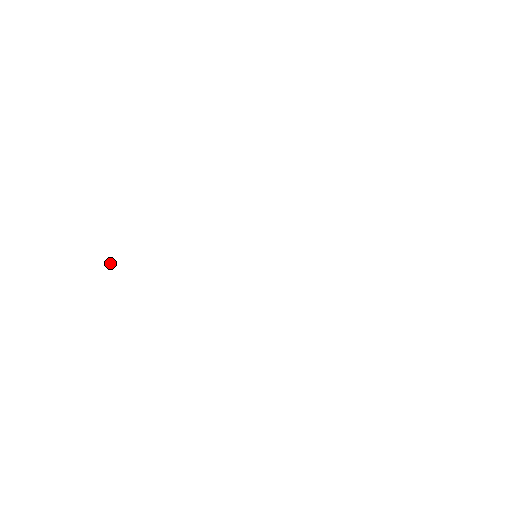
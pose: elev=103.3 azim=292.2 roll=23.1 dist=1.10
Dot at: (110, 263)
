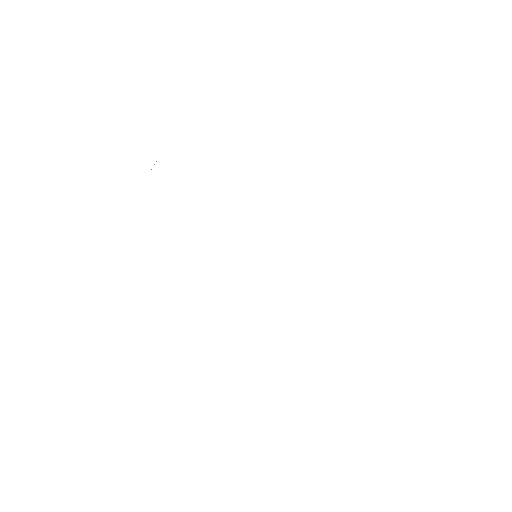
Dot at: occluded
